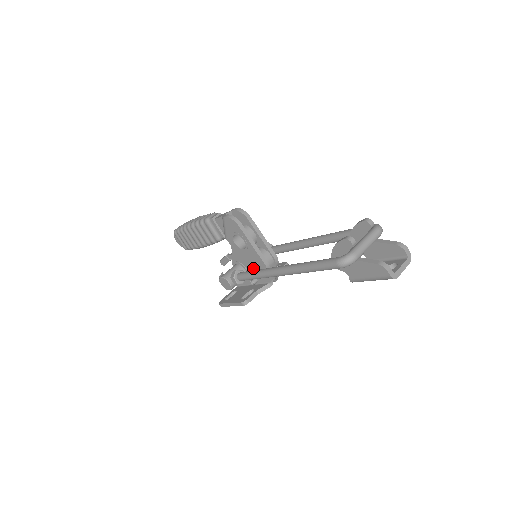
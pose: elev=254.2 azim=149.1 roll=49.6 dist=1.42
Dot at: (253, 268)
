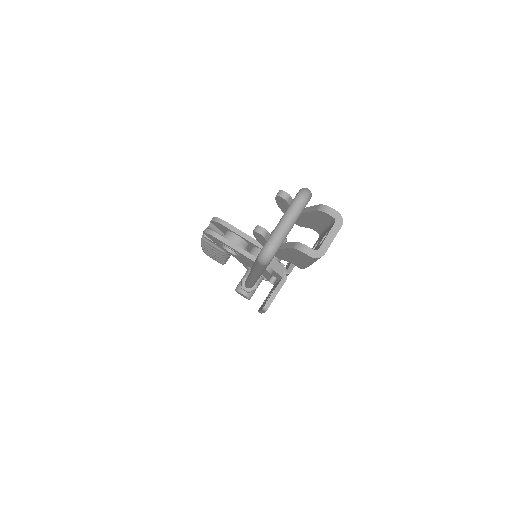
Dot at: occluded
